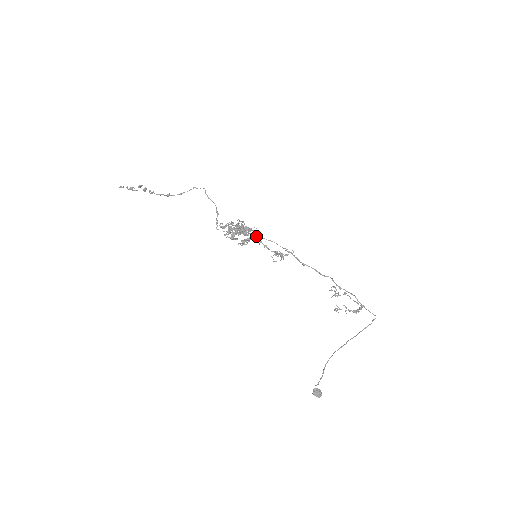
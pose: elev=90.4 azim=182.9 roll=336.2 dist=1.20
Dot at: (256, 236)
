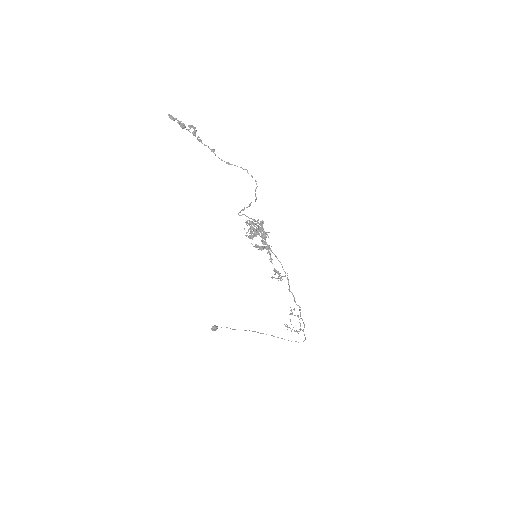
Dot at: (271, 250)
